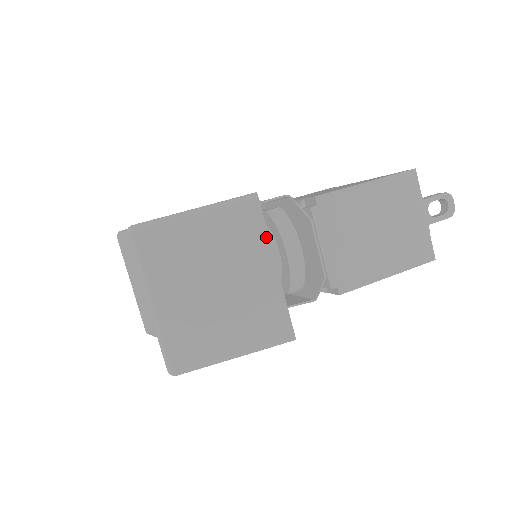
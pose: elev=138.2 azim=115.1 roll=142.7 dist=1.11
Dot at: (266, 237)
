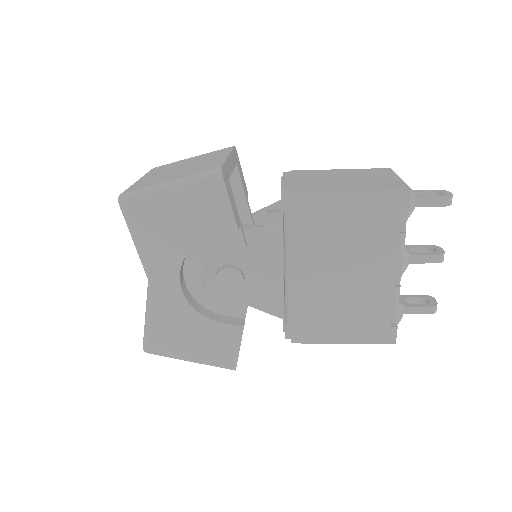
Dot at: (230, 151)
